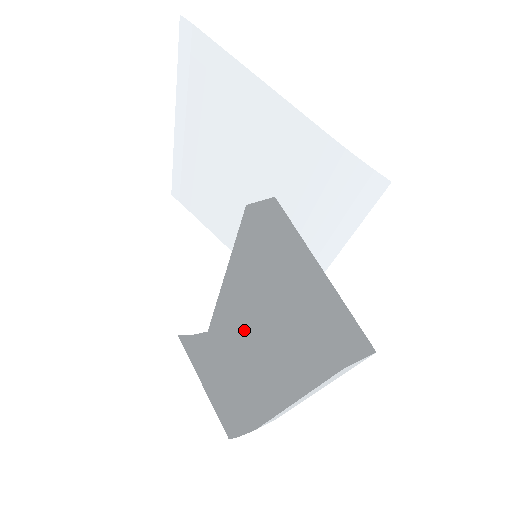
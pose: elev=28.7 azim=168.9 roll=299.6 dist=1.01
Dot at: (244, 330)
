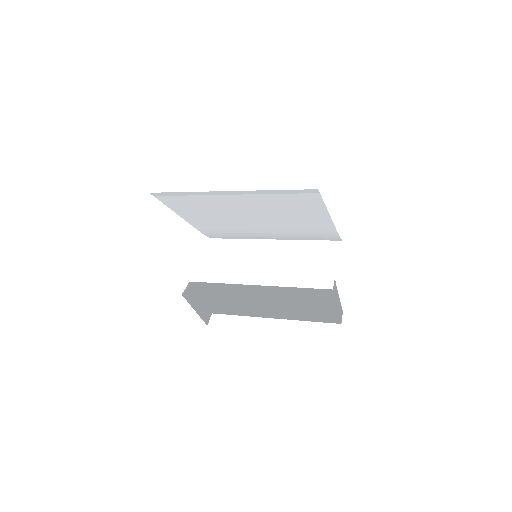
Dot at: occluded
